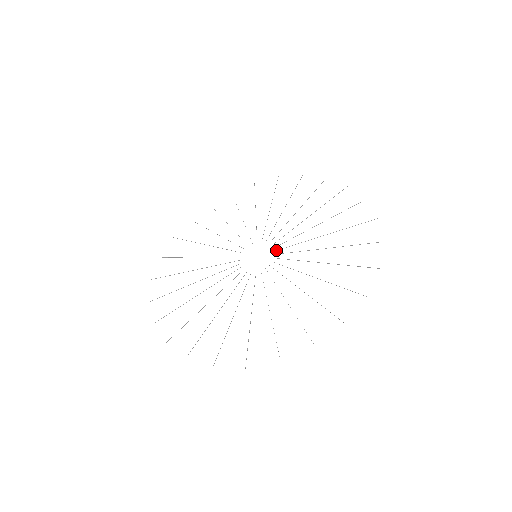
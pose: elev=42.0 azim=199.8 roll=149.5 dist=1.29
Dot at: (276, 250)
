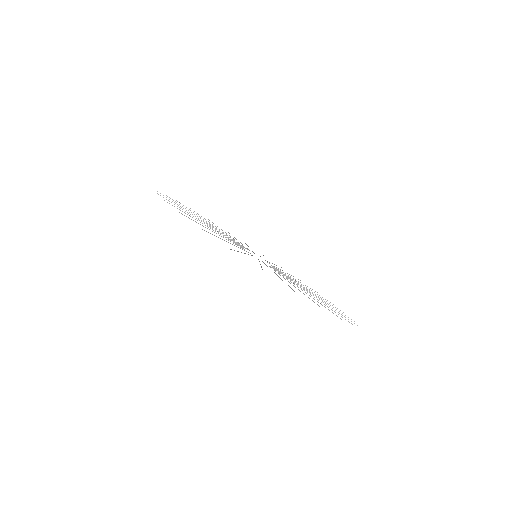
Dot at: occluded
